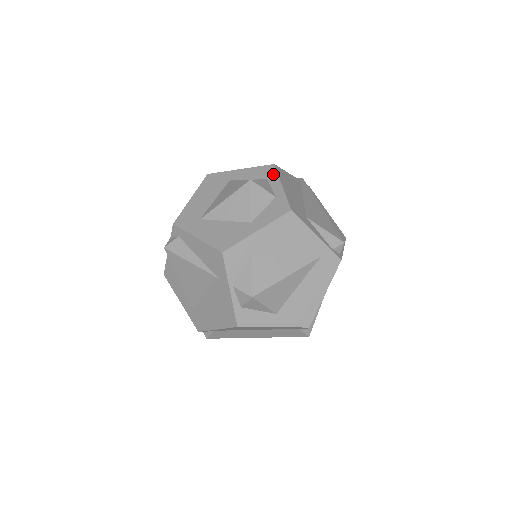
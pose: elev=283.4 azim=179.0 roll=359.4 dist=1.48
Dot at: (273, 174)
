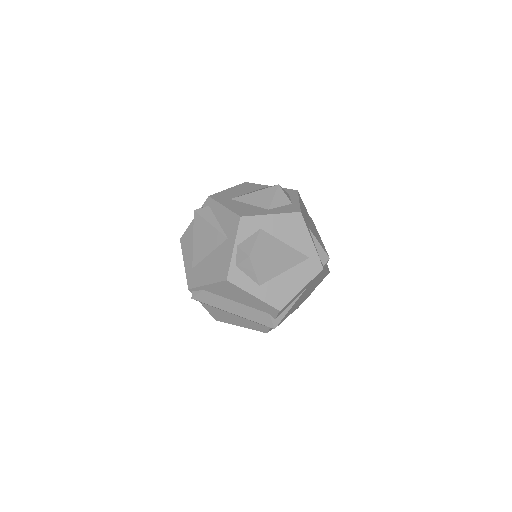
Dot at: (295, 194)
